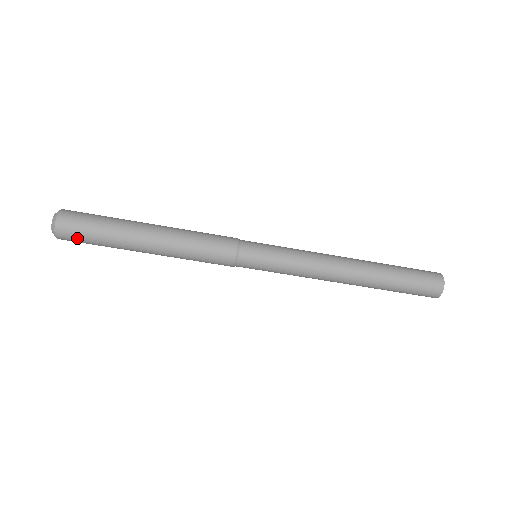
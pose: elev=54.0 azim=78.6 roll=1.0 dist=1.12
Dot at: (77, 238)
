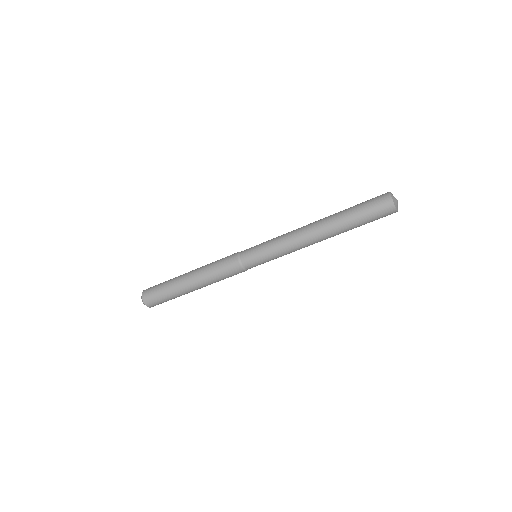
Dot at: (155, 300)
